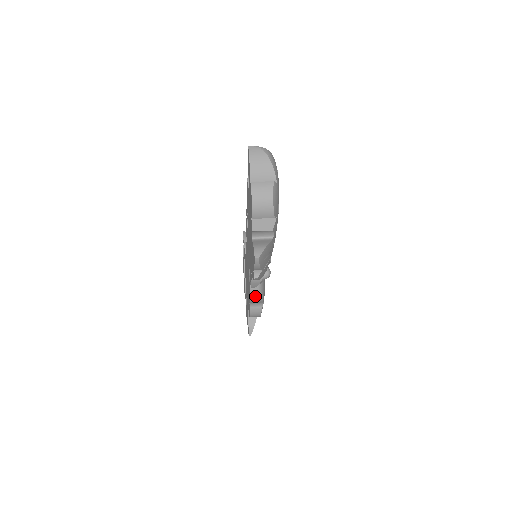
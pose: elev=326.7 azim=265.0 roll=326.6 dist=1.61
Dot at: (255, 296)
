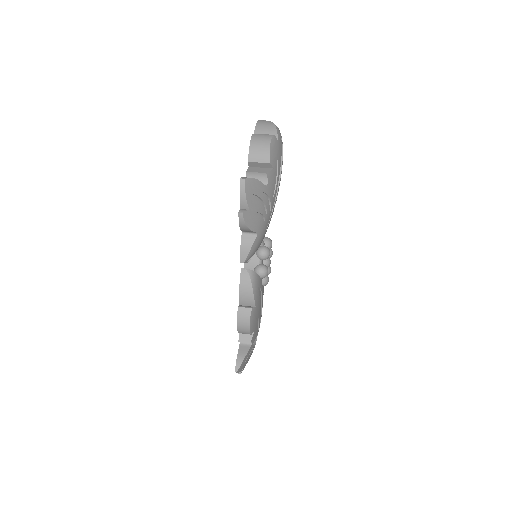
Dot at: (245, 285)
